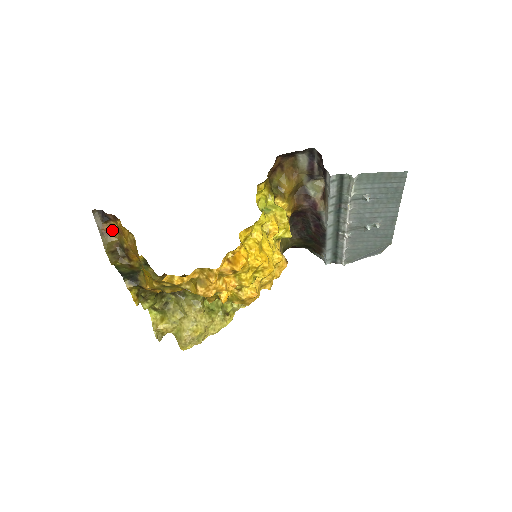
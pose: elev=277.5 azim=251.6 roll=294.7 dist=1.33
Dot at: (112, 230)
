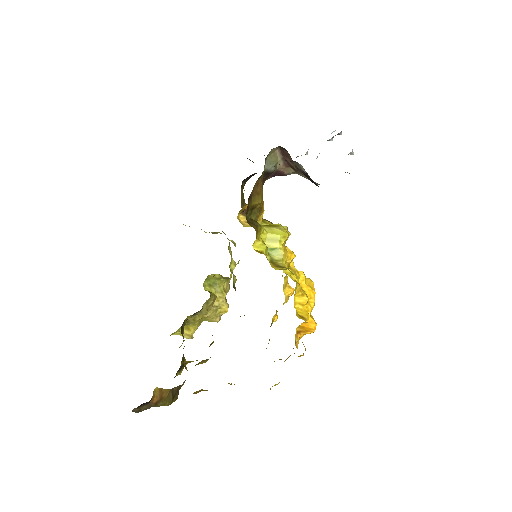
Dot at: (159, 394)
